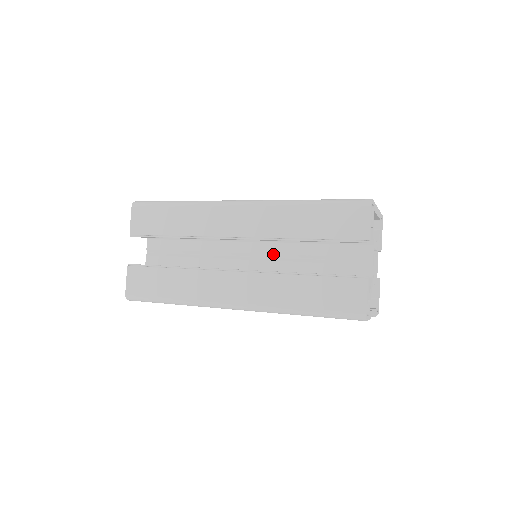
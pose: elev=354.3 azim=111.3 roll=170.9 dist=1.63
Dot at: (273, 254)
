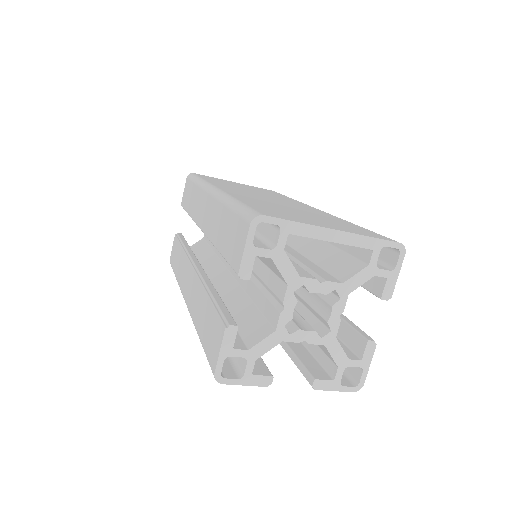
Dot at: occluded
